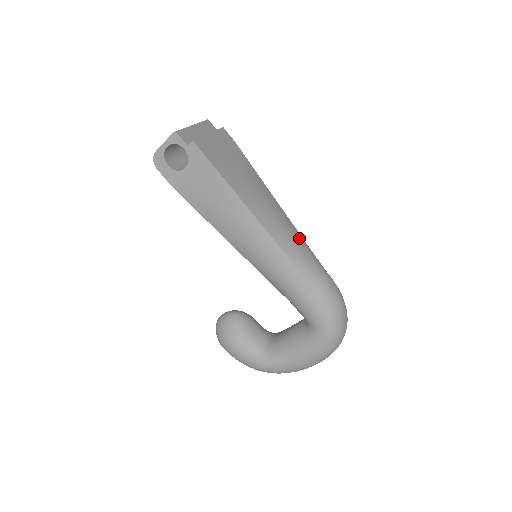
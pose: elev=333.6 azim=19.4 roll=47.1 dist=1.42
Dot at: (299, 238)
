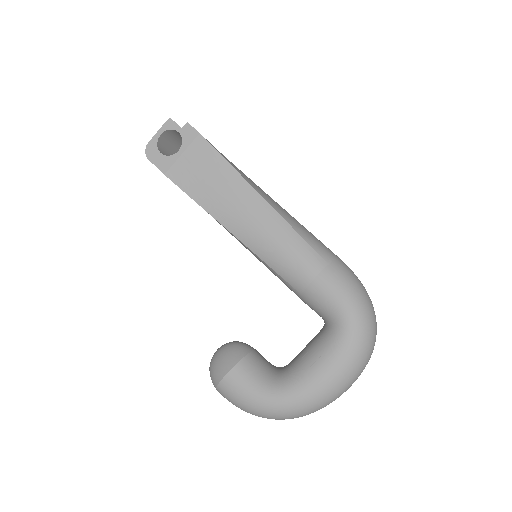
Dot at: occluded
